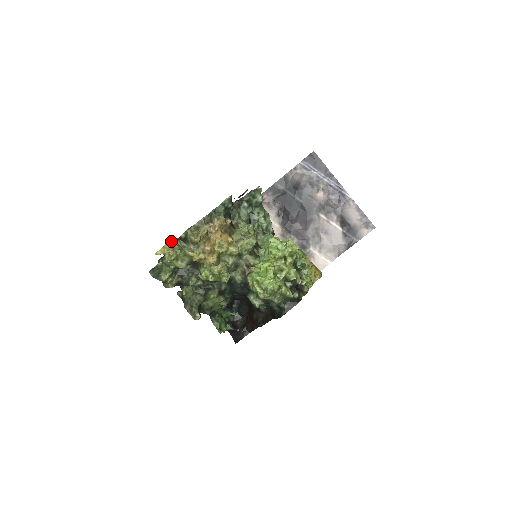
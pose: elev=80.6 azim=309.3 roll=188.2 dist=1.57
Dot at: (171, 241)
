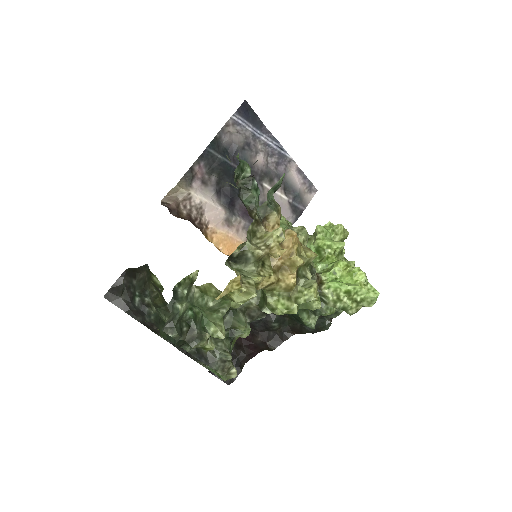
Dot at: occluded
